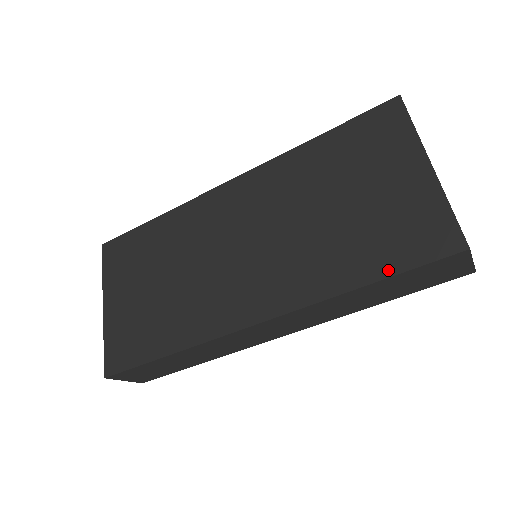
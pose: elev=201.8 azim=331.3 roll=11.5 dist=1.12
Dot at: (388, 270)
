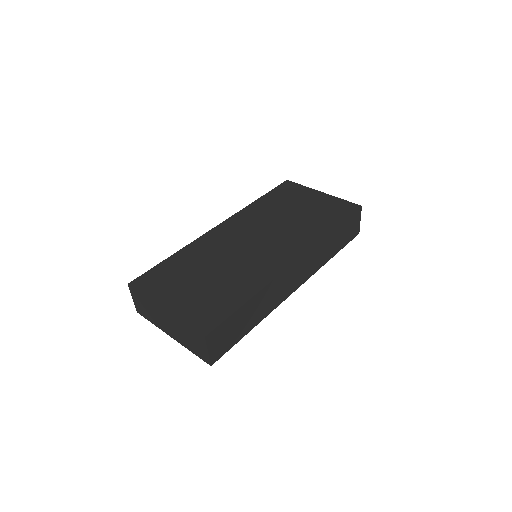
Dot at: (339, 221)
